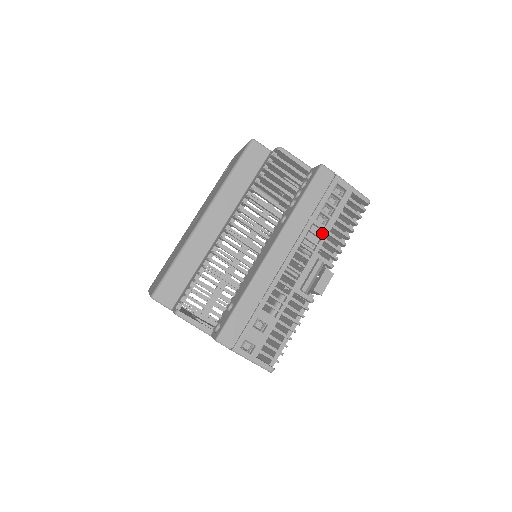
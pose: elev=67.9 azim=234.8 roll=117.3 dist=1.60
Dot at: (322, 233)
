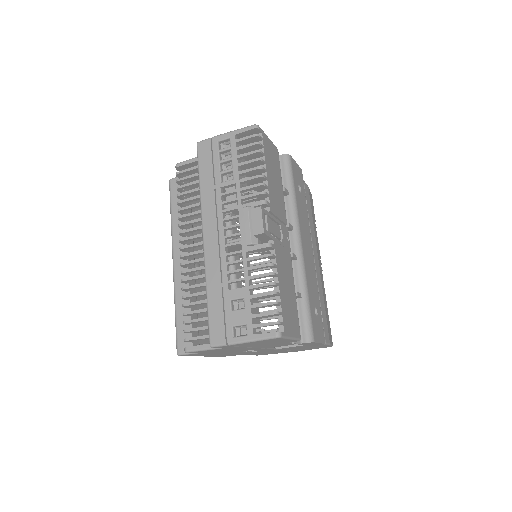
Dot at: occluded
